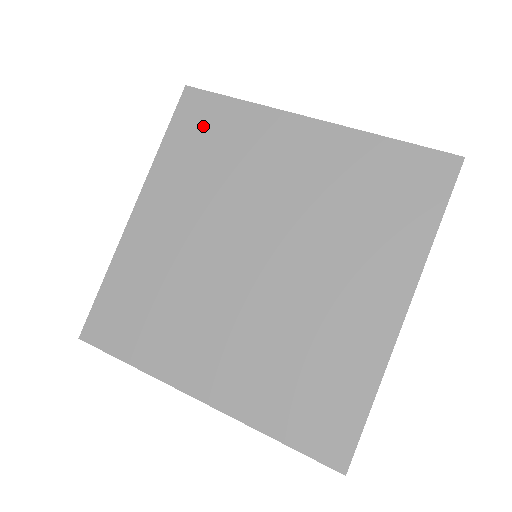
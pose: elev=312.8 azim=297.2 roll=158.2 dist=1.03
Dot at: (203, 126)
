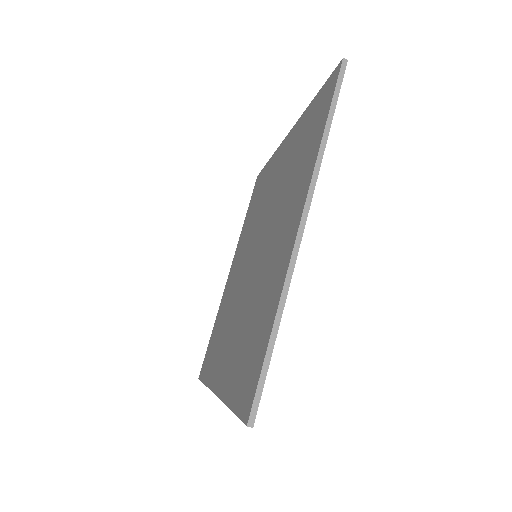
Dot at: (257, 192)
